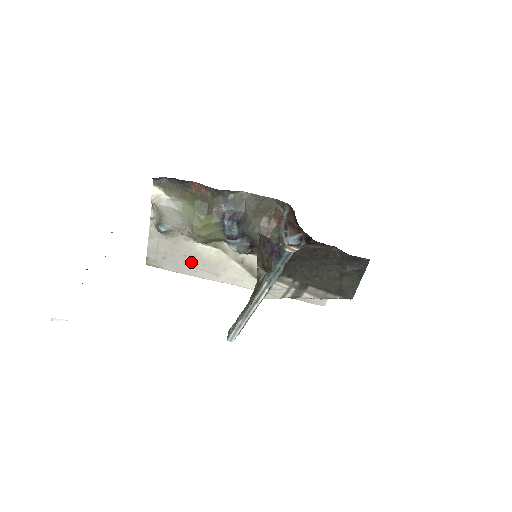
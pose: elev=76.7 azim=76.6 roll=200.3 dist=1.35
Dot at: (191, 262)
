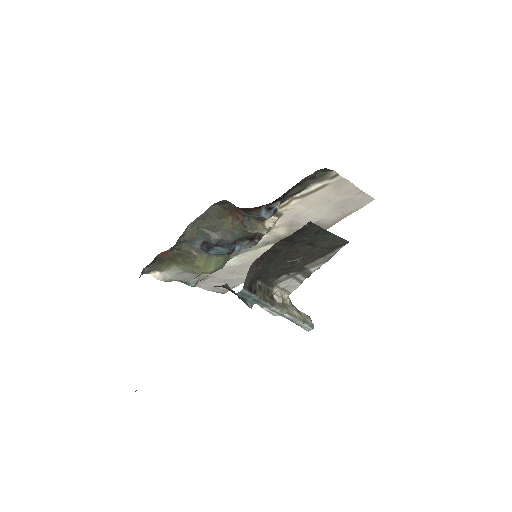
Dot at: (241, 271)
